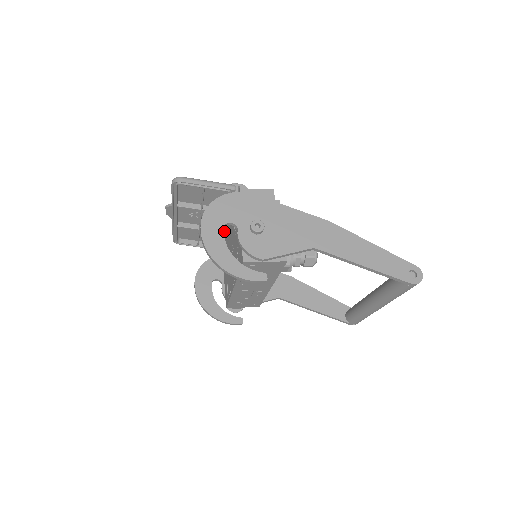
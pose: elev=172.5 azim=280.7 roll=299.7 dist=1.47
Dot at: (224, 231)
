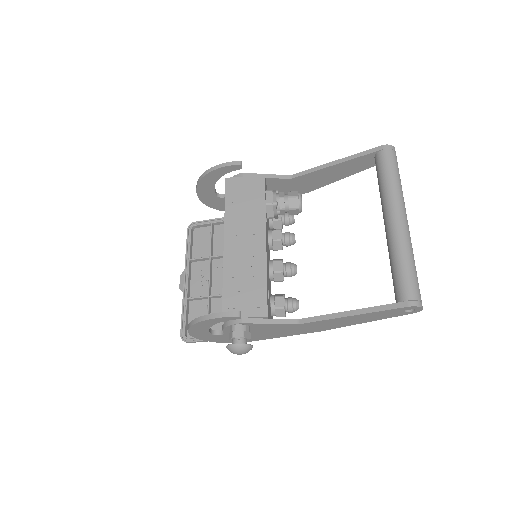
Dot at: occluded
